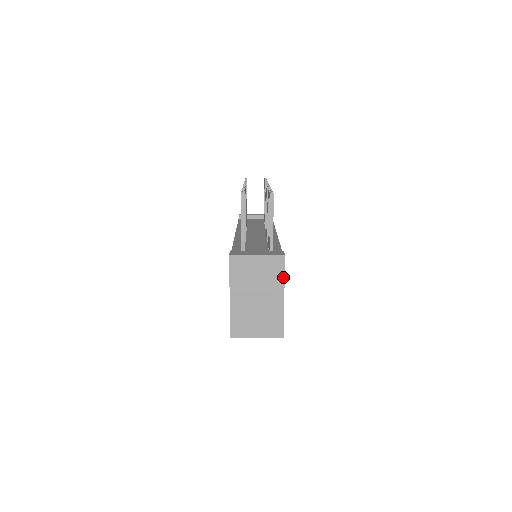
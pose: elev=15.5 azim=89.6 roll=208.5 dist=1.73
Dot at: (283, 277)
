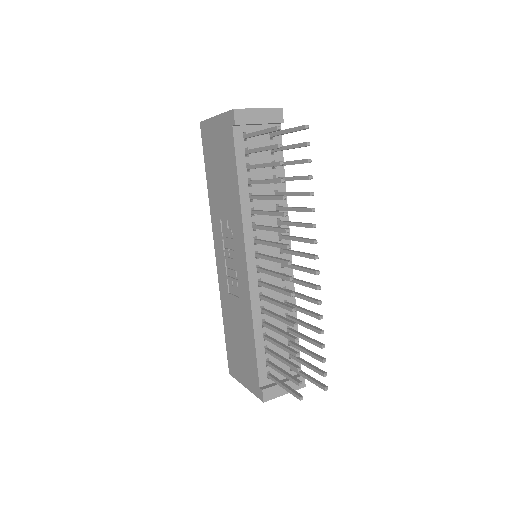
Dot at: occluded
